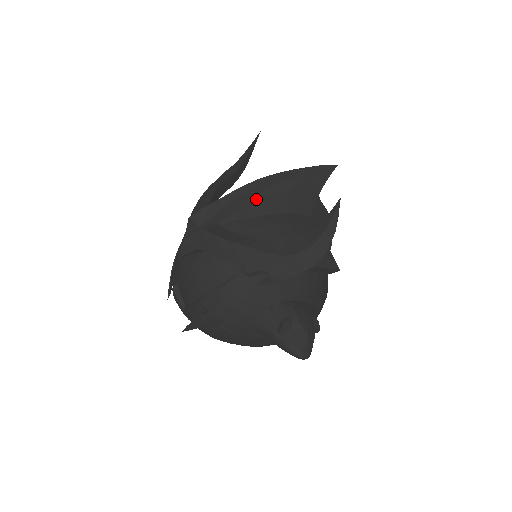
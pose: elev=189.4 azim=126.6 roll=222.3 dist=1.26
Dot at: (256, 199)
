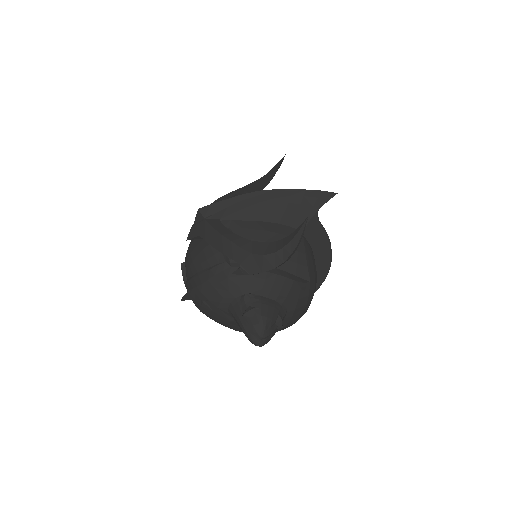
Dot at: (255, 206)
